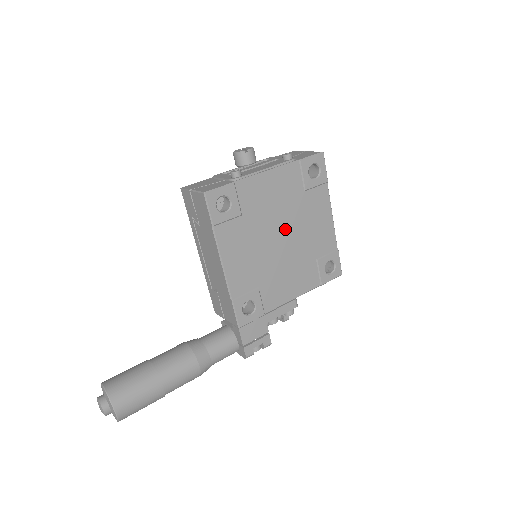
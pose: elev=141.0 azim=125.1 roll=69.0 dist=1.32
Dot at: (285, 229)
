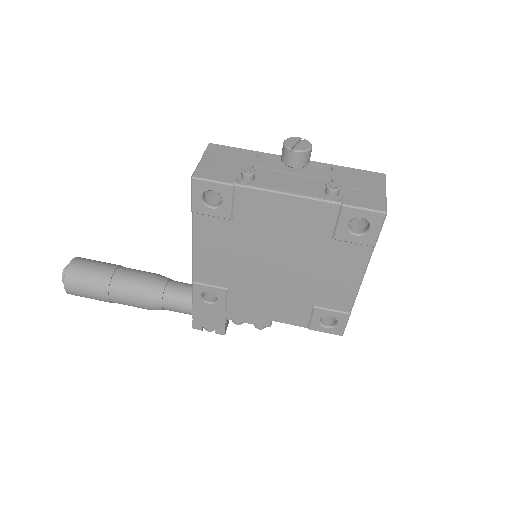
Dot at: (285, 259)
